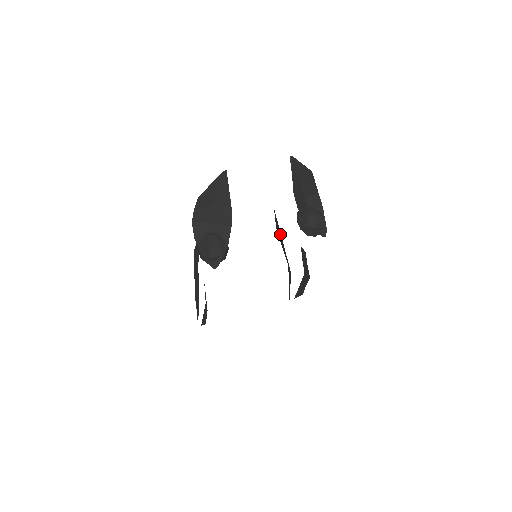
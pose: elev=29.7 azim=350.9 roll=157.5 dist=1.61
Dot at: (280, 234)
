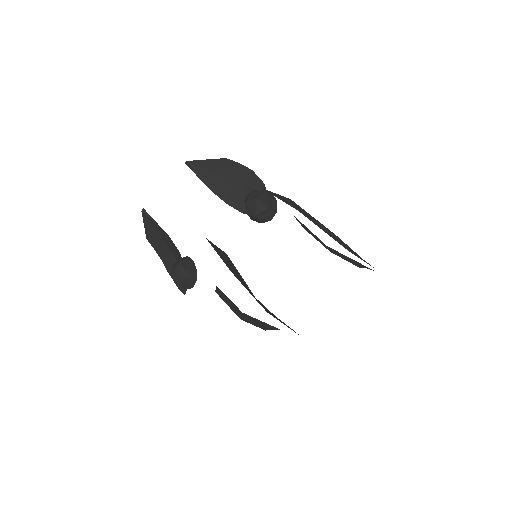
Dot at: occluded
